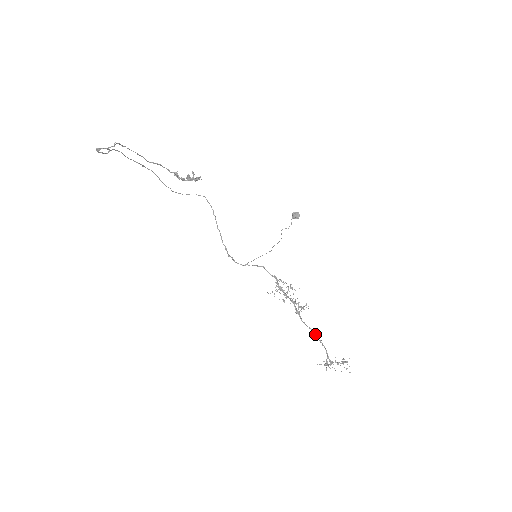
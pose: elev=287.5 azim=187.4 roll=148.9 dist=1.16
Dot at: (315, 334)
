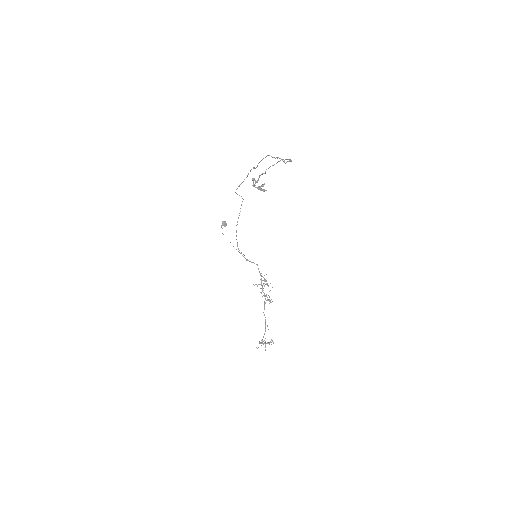
Dot at: occluded
